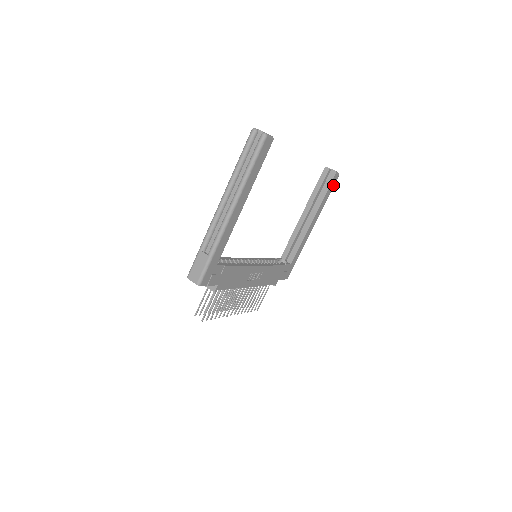
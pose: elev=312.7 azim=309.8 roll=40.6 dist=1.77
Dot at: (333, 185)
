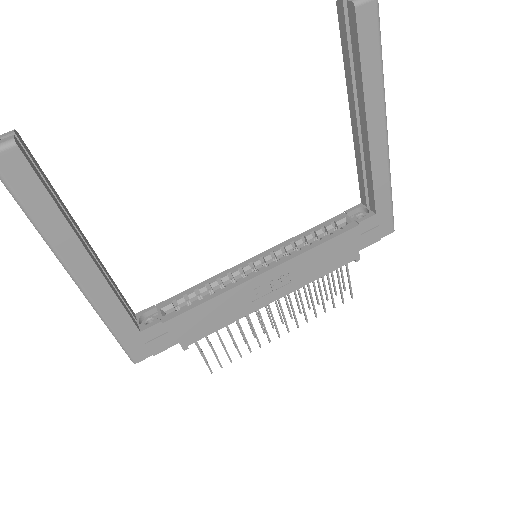
Dot at: (374, 30)
